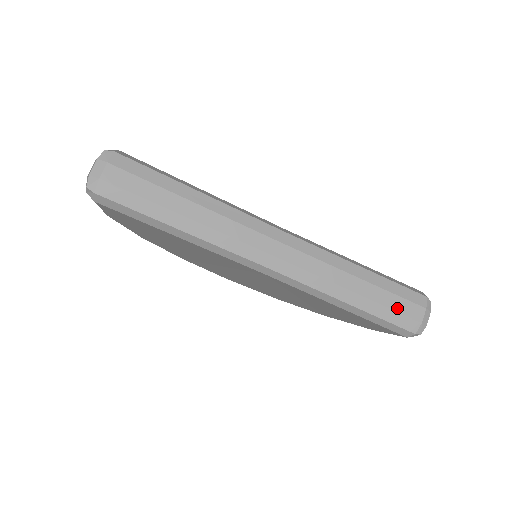
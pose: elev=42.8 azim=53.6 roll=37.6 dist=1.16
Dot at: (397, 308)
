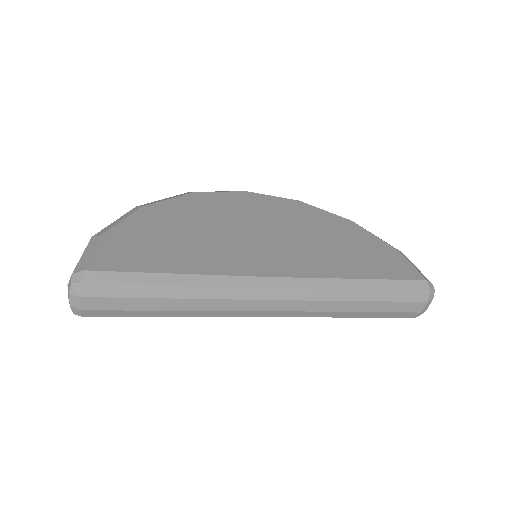
Dot at: (396, 310)
